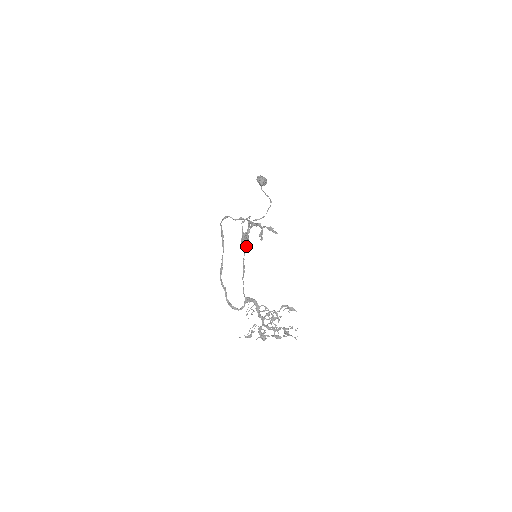
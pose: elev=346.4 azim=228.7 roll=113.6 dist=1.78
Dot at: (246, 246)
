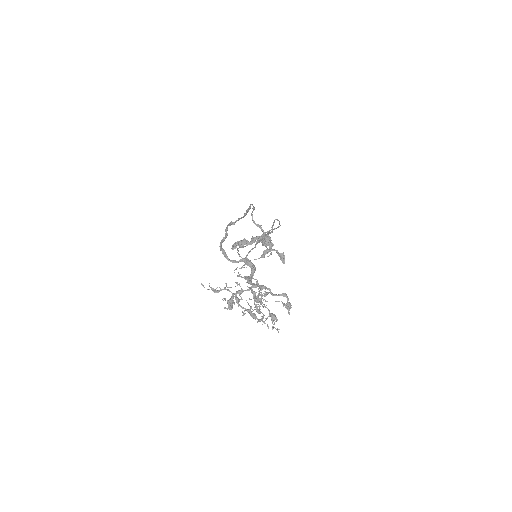
Dot at: (272, 231)
